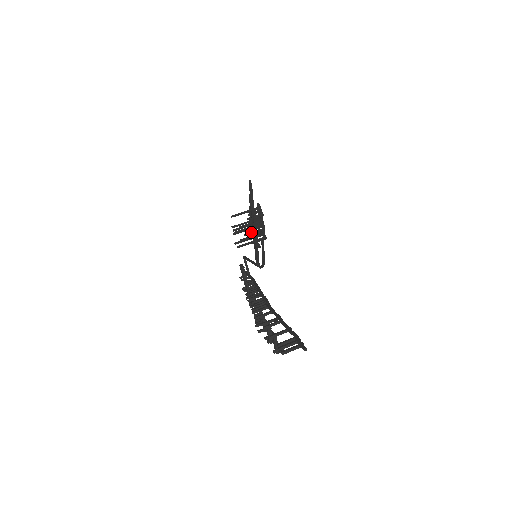
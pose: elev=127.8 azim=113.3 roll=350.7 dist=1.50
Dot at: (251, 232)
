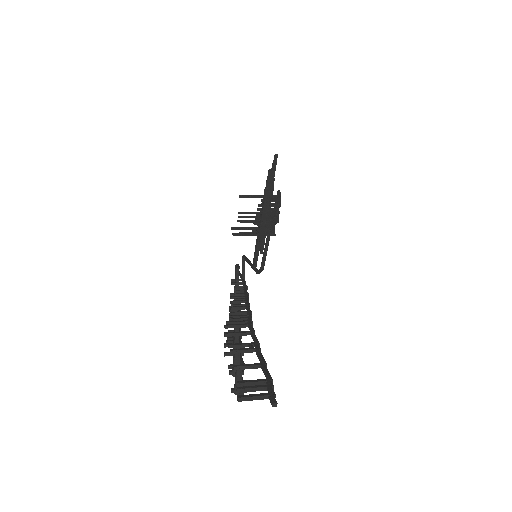
Dot at: occluded
